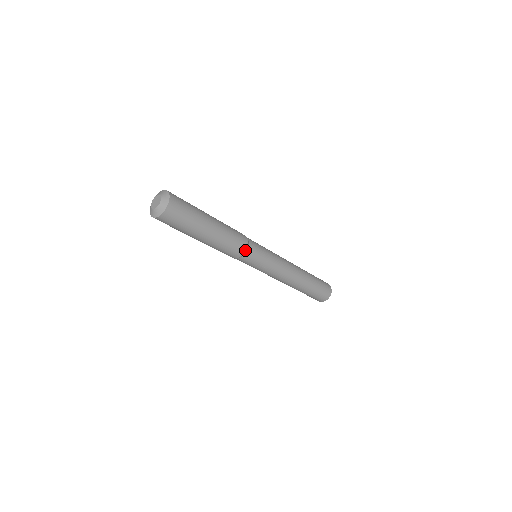
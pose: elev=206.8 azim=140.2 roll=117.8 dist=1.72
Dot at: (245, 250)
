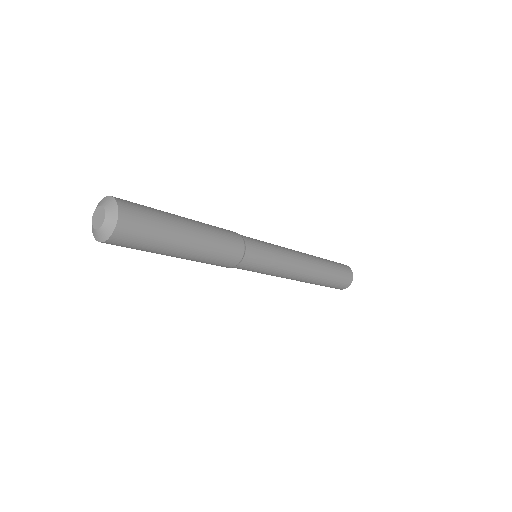
Dot at: (243, 242)
